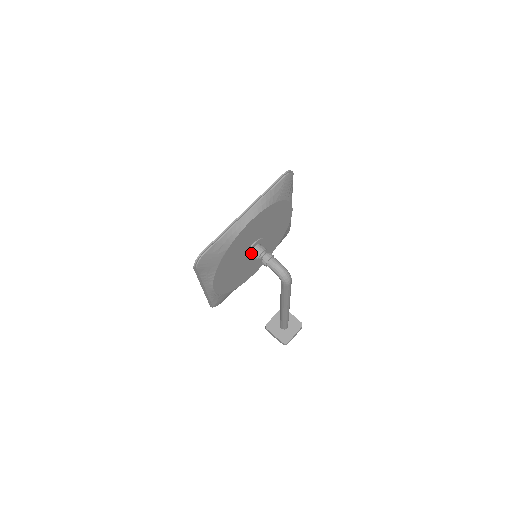
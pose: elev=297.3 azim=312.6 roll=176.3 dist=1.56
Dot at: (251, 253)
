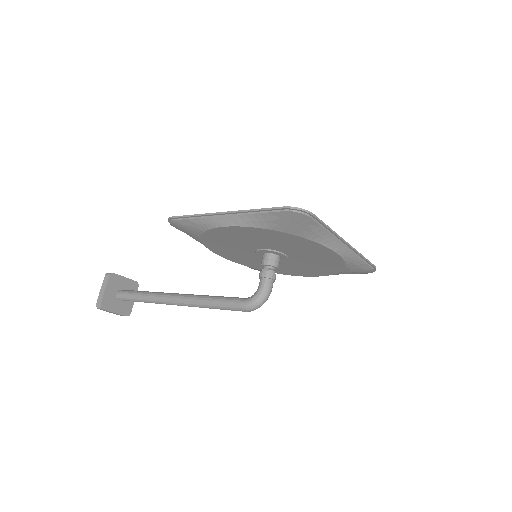
Dot at: (270, 254)
